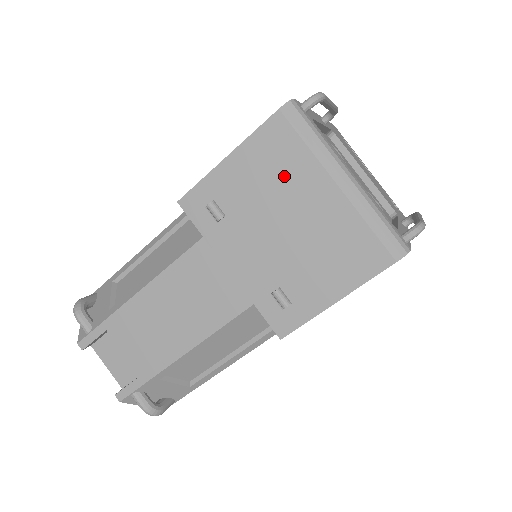
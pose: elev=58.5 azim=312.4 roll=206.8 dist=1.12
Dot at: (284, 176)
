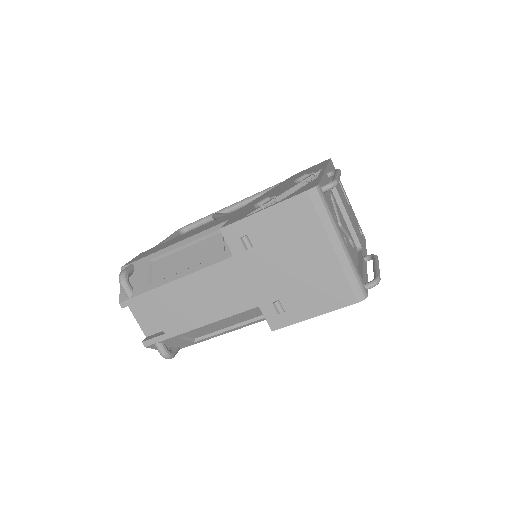
Dot at: (300, 233)
